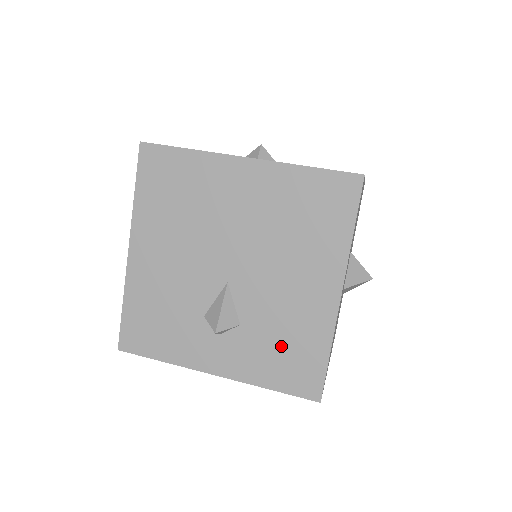
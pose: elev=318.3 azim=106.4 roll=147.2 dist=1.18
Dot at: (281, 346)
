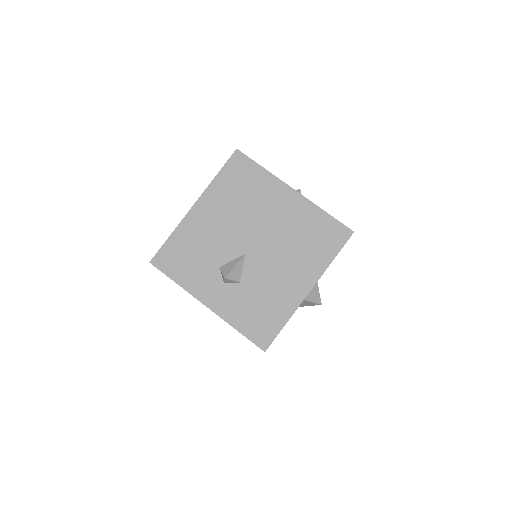
Dot at: (258, 306)
